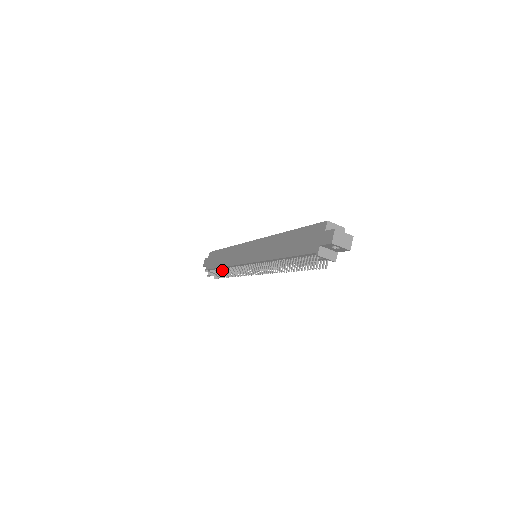
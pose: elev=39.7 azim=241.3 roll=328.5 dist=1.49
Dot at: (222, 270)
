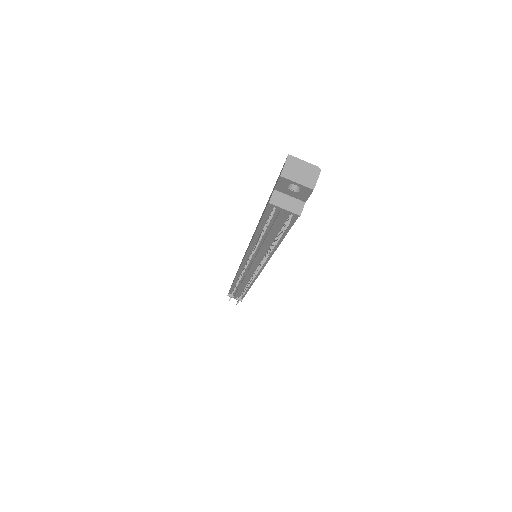
Dot at: occluded
